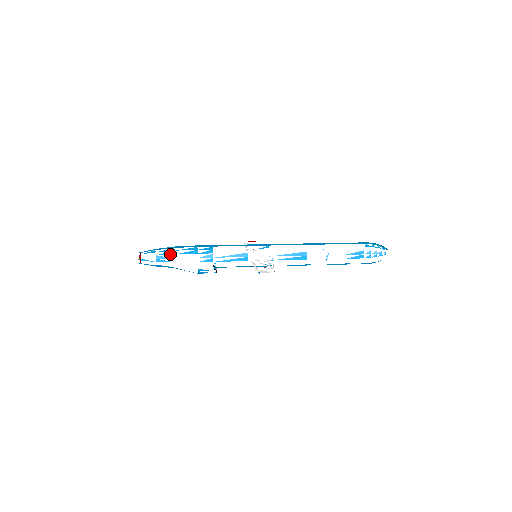
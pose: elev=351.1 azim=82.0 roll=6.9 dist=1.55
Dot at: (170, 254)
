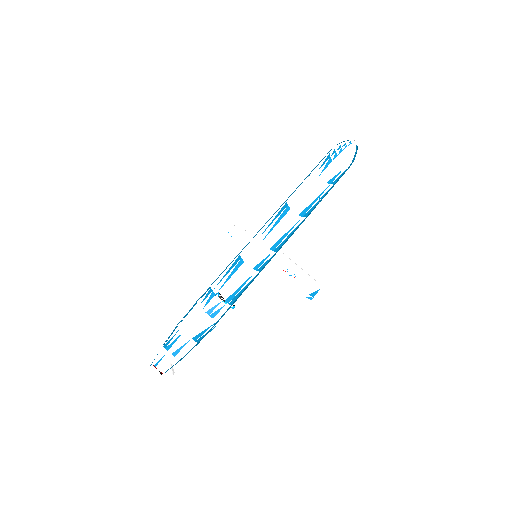
Dot at: occluded
